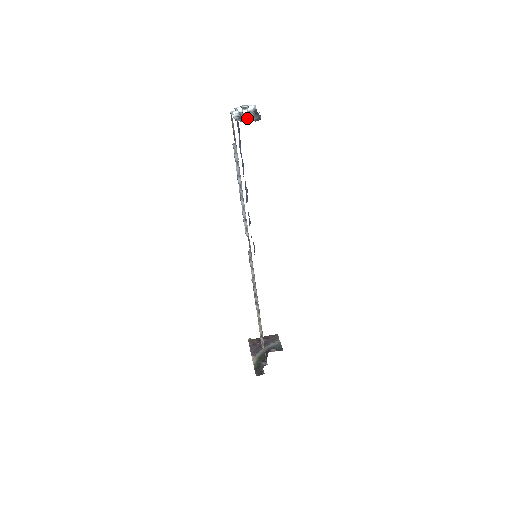
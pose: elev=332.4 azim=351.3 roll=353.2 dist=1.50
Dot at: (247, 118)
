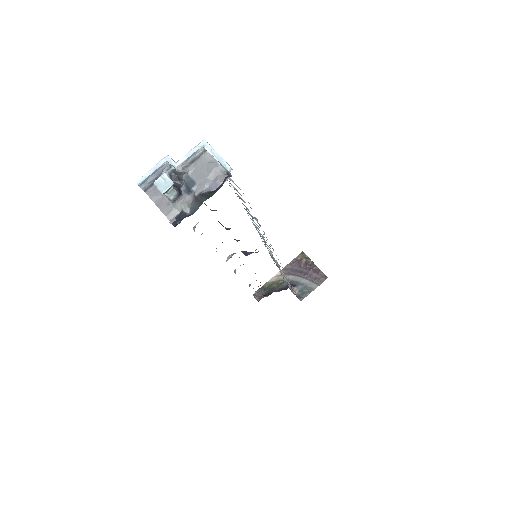
Dot at: (169, 198)
